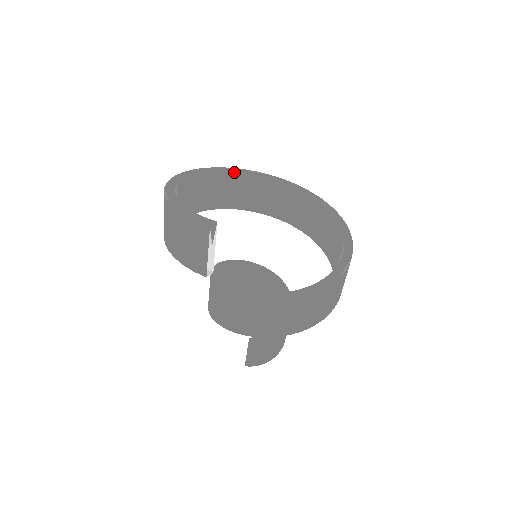
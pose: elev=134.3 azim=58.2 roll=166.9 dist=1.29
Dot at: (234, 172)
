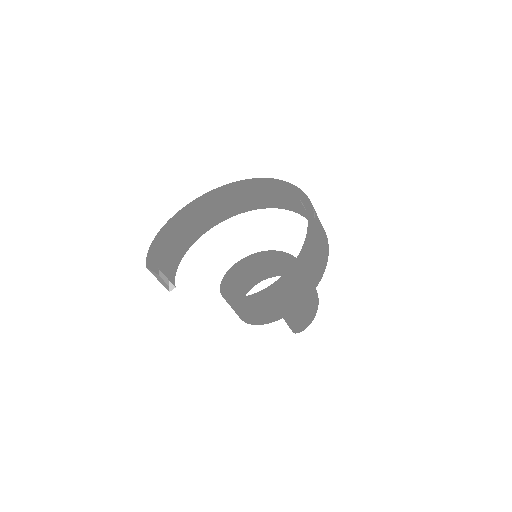
Dot at: (244, 184)
